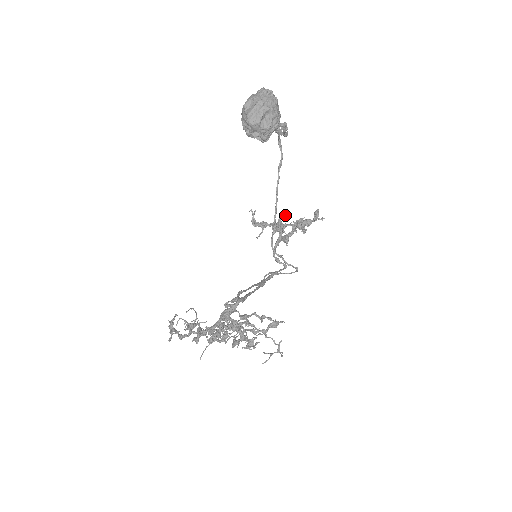
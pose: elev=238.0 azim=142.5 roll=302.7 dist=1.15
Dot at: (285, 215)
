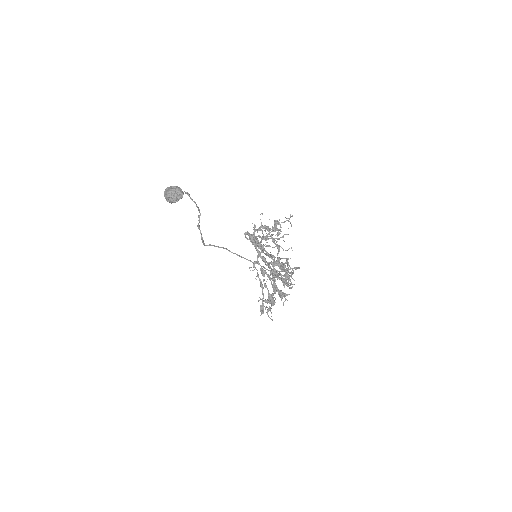
Dot at: occluded
